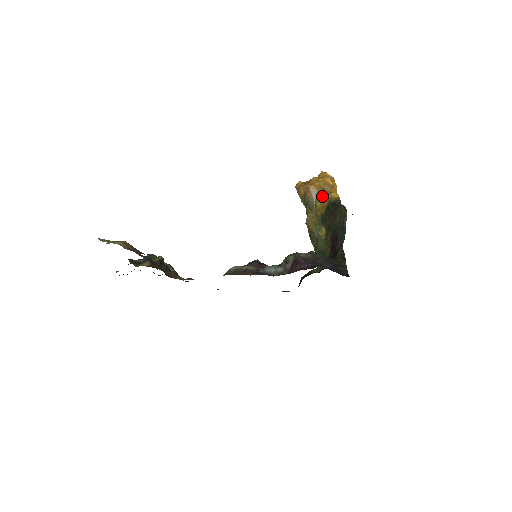
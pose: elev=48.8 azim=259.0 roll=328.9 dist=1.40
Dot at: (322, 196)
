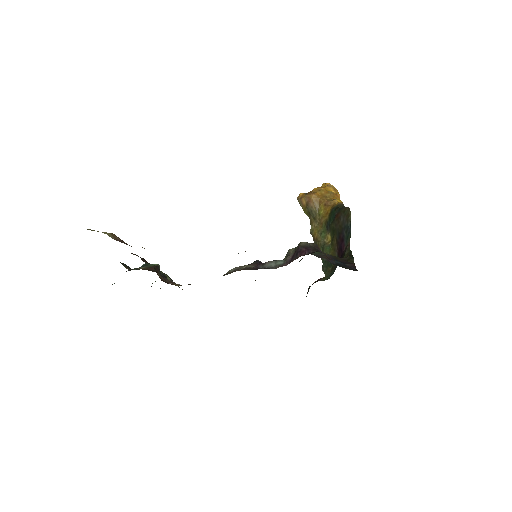
Dot at: (325, 204)
